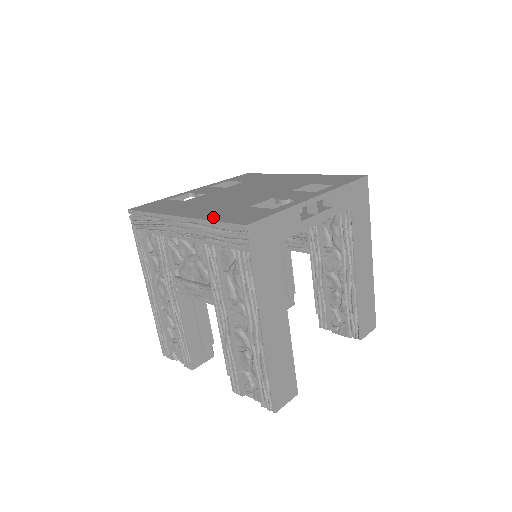
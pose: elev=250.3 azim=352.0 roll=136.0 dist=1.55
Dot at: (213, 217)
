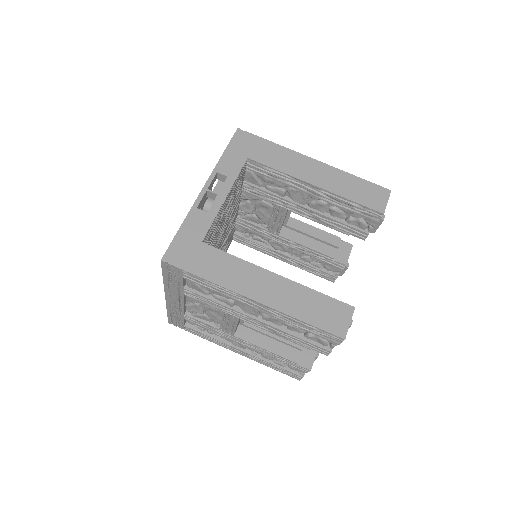
Dot at: occluded
